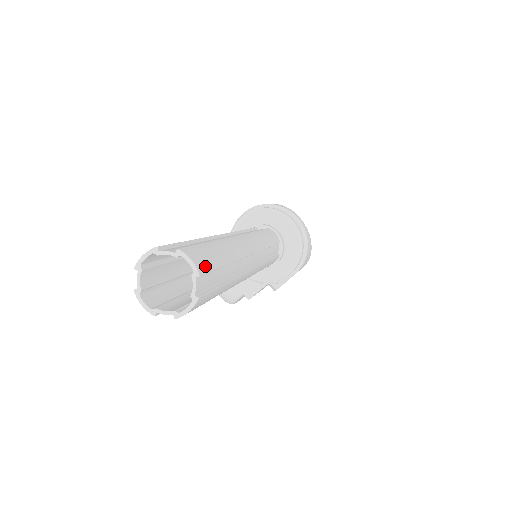
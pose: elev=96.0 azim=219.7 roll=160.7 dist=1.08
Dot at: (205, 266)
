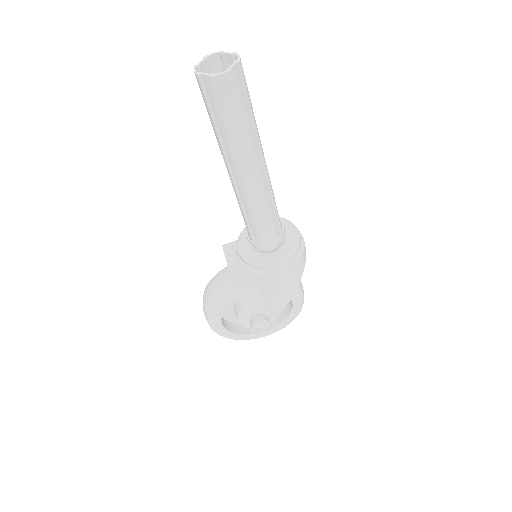
Dot at: (243, 72)
